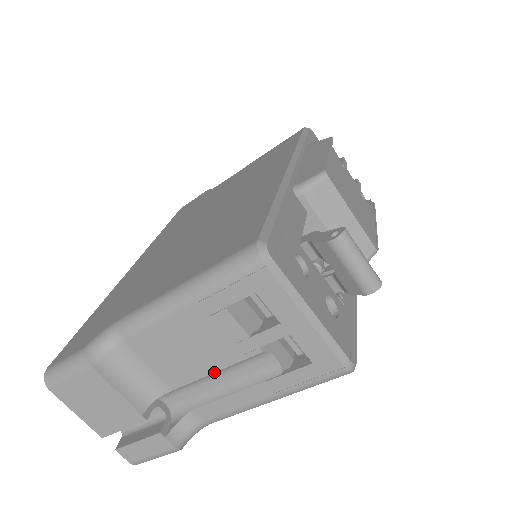
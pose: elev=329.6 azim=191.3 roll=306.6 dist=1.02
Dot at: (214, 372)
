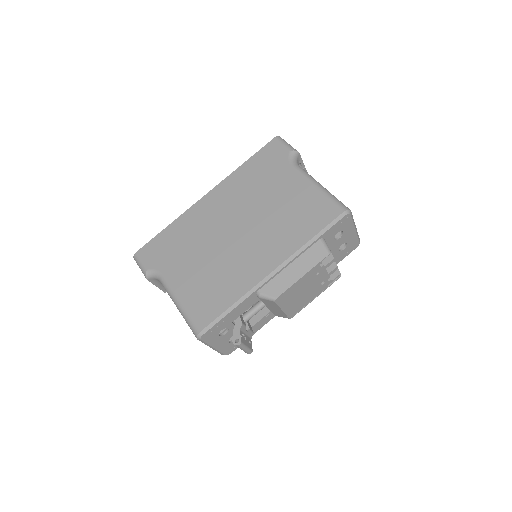
Dot at: occluded
